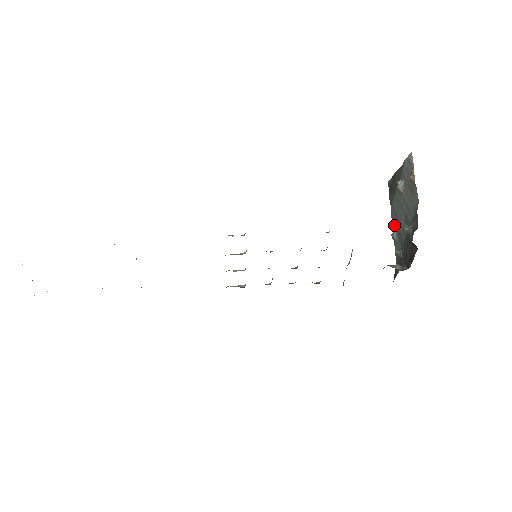
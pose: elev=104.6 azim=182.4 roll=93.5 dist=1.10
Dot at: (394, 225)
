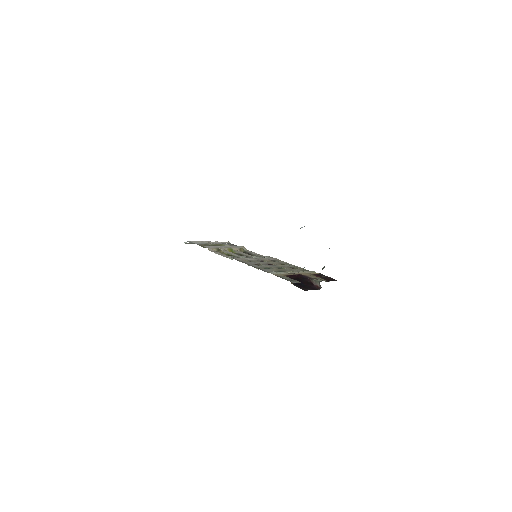
Dot at: occluded
